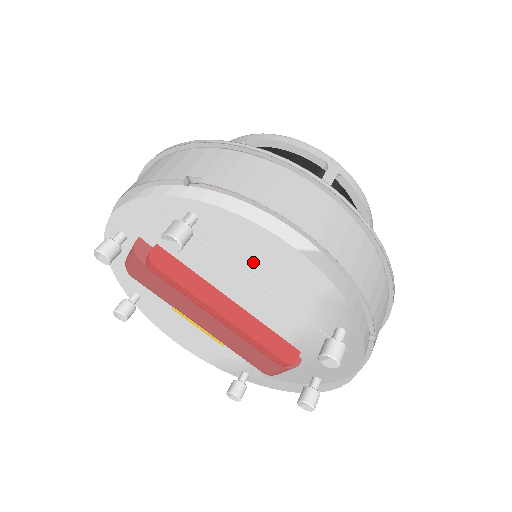
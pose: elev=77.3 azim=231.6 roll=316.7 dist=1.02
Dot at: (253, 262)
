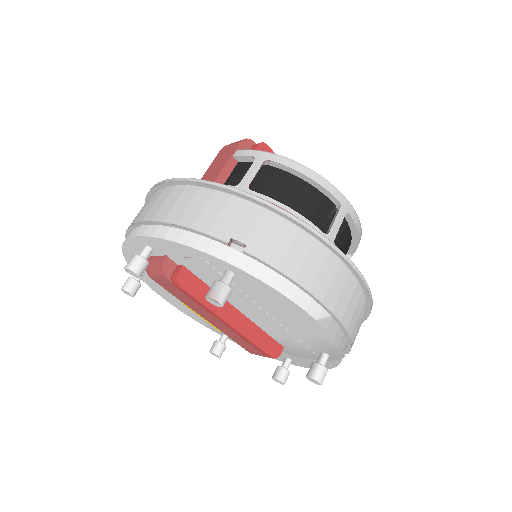
Dot at: (272, 308)
